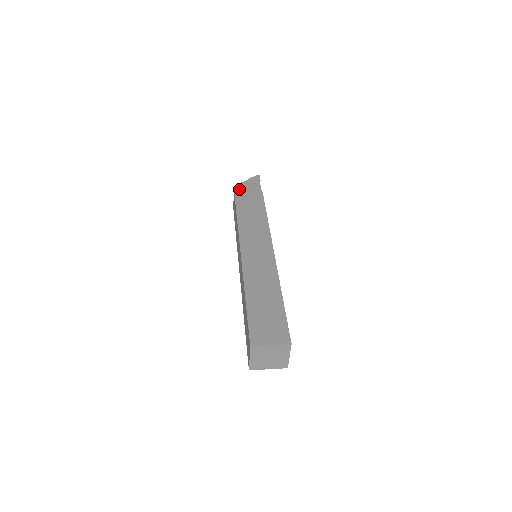
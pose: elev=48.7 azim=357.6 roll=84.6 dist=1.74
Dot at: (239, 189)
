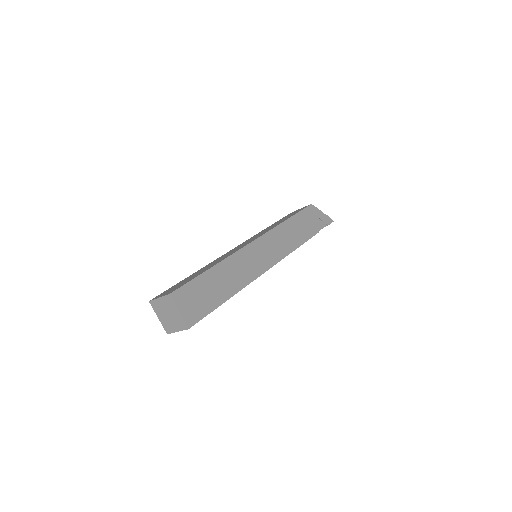
Dot at: (311, 210)
